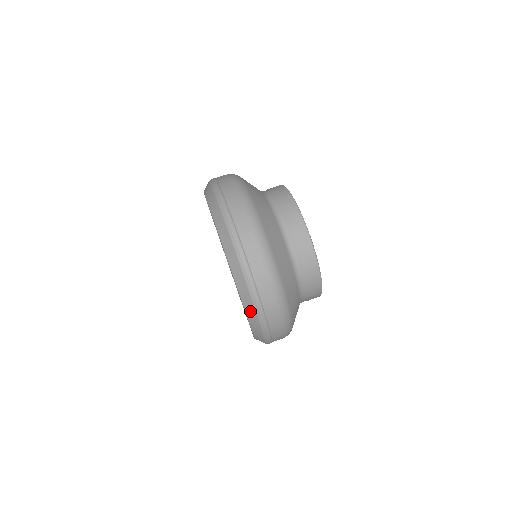
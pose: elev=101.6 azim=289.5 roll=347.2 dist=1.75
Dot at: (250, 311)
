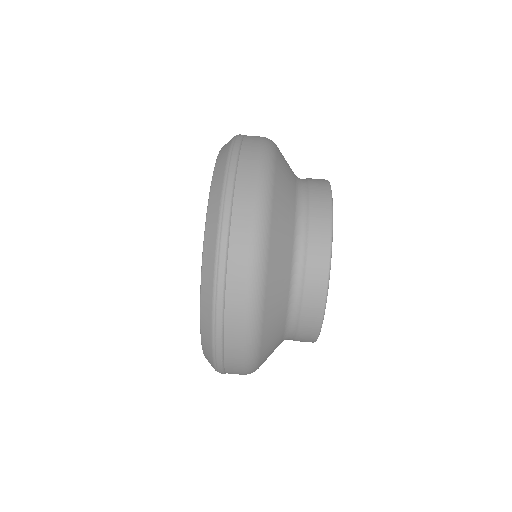
Dot at: occluded
